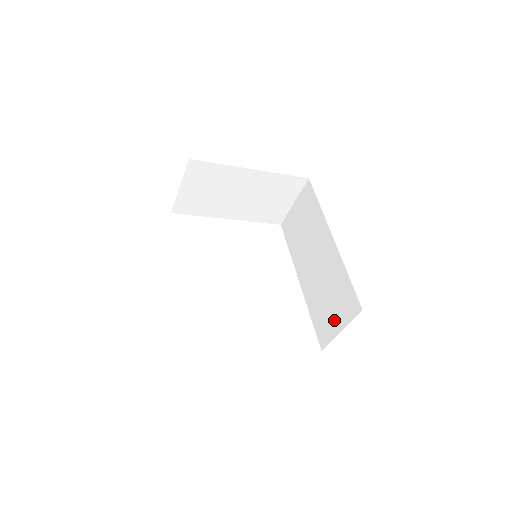
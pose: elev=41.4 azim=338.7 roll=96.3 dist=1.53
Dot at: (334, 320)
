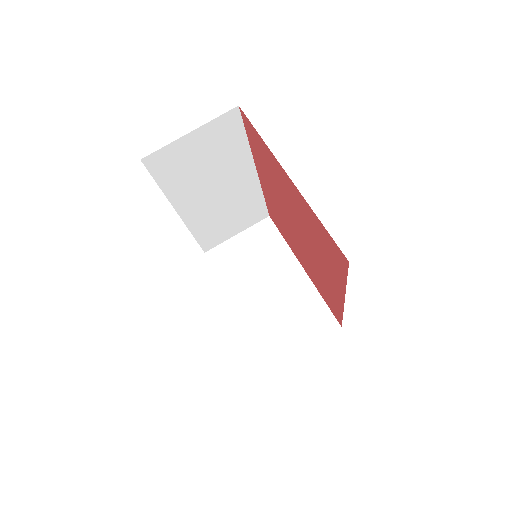
Dot at: occluded
